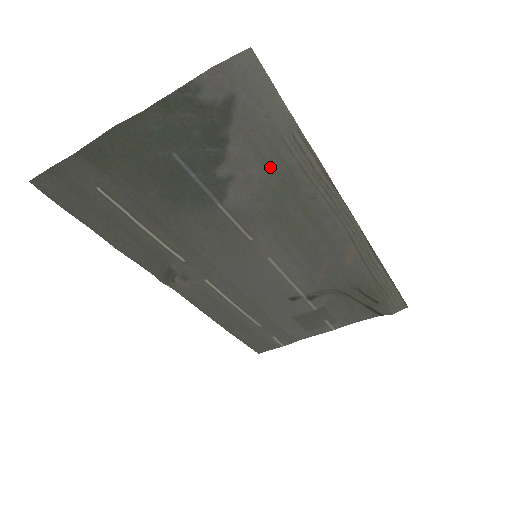
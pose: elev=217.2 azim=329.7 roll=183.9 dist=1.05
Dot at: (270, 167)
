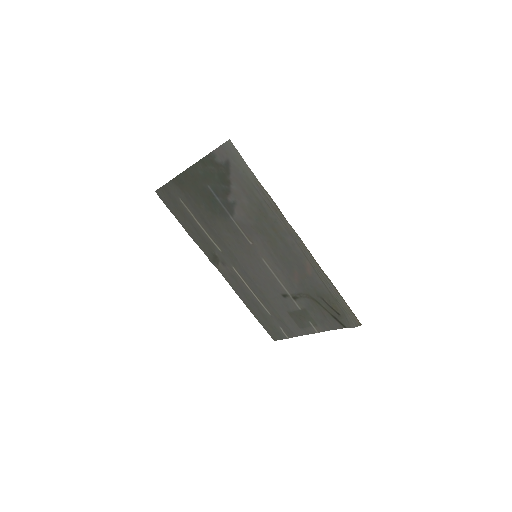
Dot at: (251, 200)
